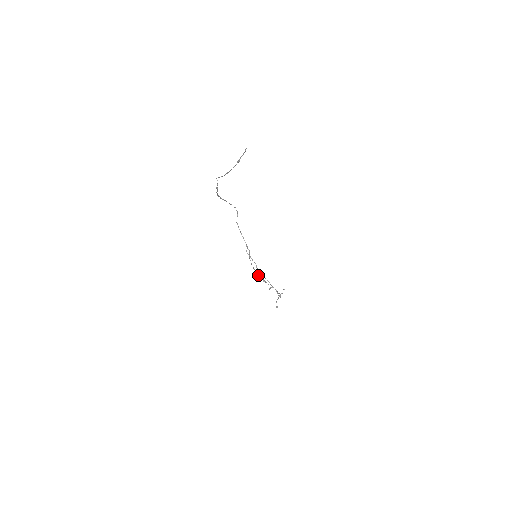
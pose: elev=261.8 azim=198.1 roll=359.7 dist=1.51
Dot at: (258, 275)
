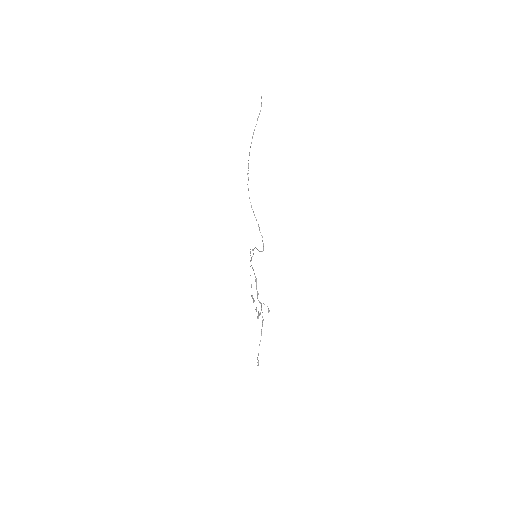
Dot at: (253, 300)
